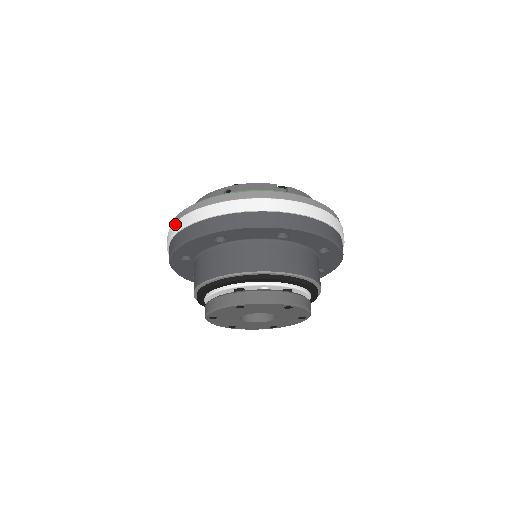
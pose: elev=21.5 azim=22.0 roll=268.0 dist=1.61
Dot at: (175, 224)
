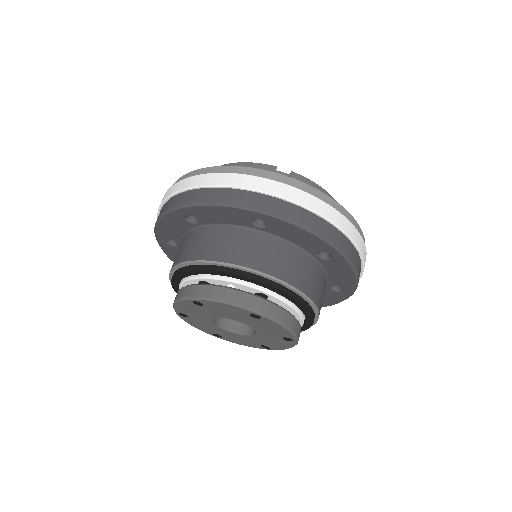
Dot at: occluded
